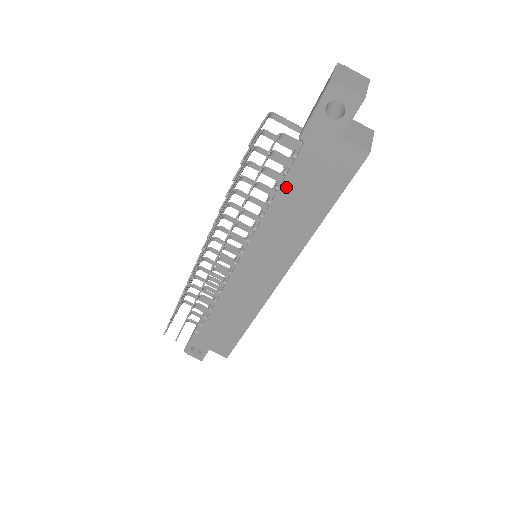
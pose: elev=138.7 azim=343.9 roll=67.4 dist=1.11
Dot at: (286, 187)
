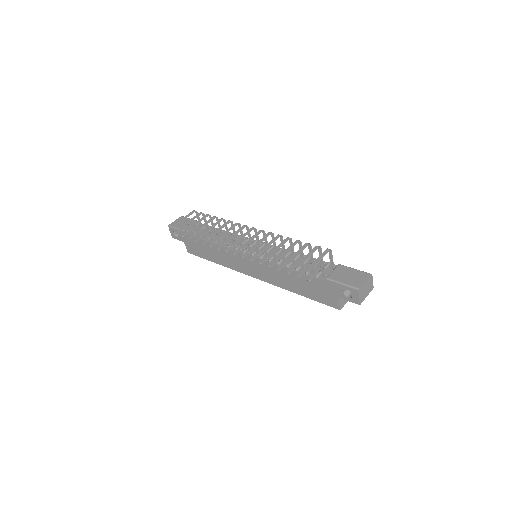
Dot at: (301, 276)
